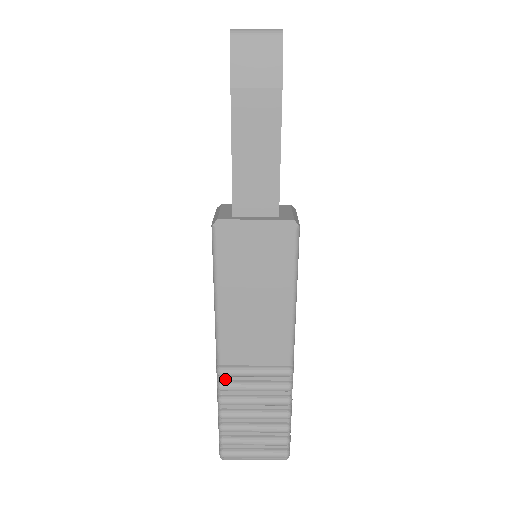
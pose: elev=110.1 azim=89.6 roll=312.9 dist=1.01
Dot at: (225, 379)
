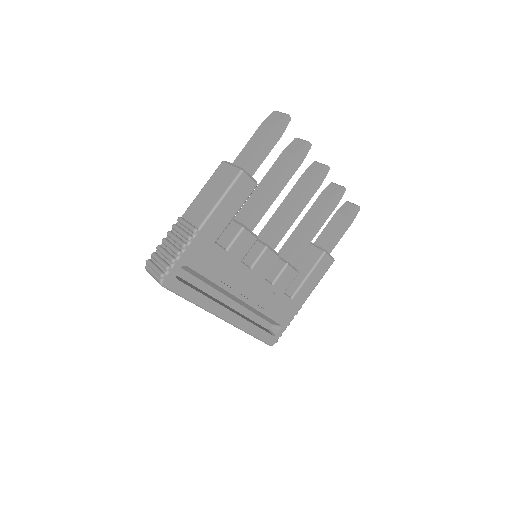
Dot at: (178, 224)
